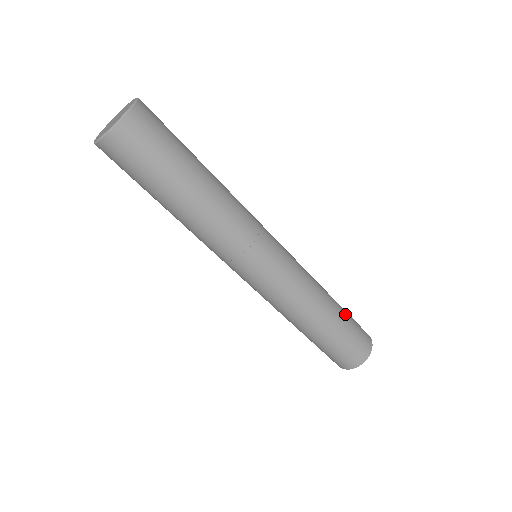
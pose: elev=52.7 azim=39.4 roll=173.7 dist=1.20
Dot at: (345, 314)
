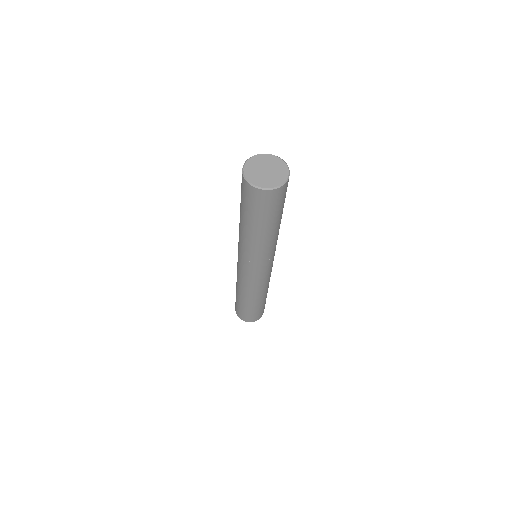
Dot at: occluded
